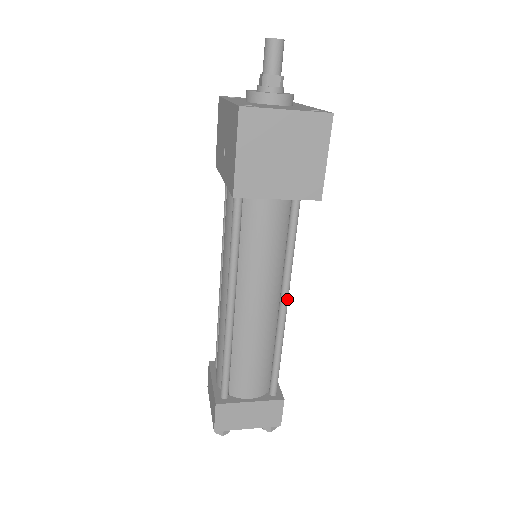
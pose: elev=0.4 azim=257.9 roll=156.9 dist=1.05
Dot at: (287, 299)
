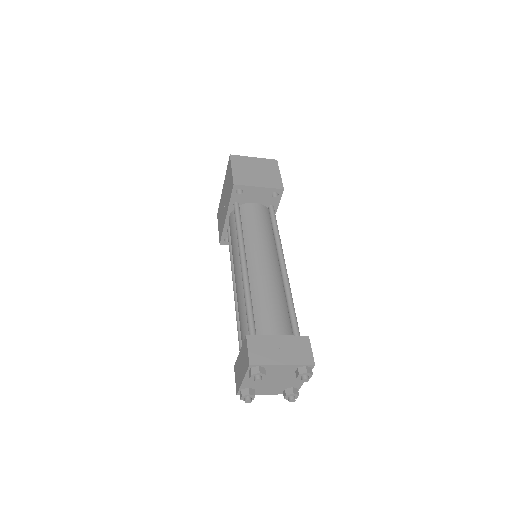
Dot at: (284, 262)
